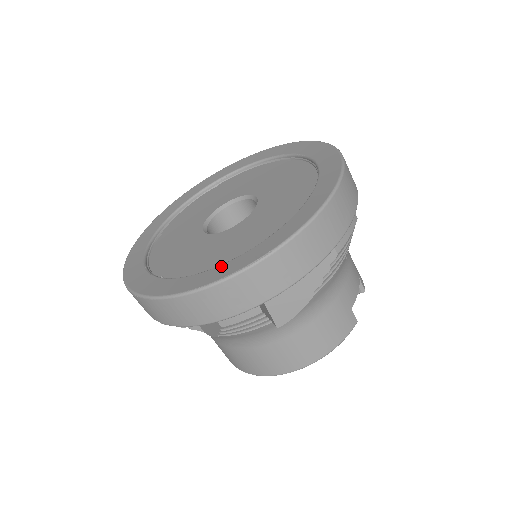
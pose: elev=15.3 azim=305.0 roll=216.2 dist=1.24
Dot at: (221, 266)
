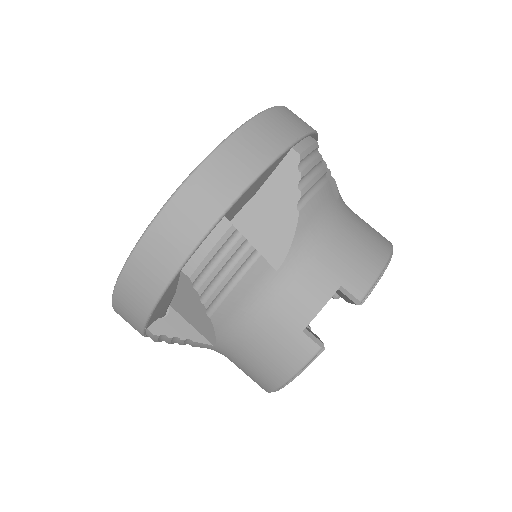
Dot at: occluded
